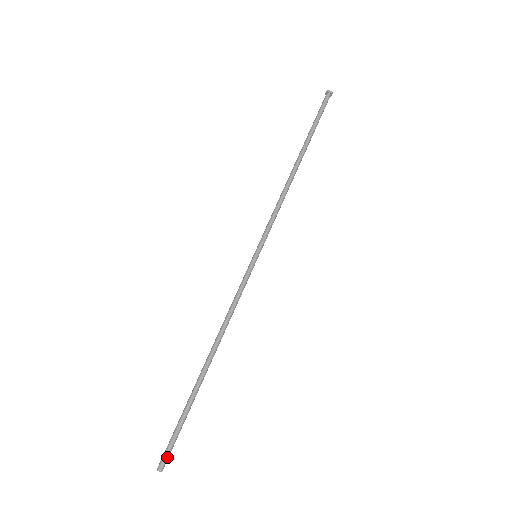
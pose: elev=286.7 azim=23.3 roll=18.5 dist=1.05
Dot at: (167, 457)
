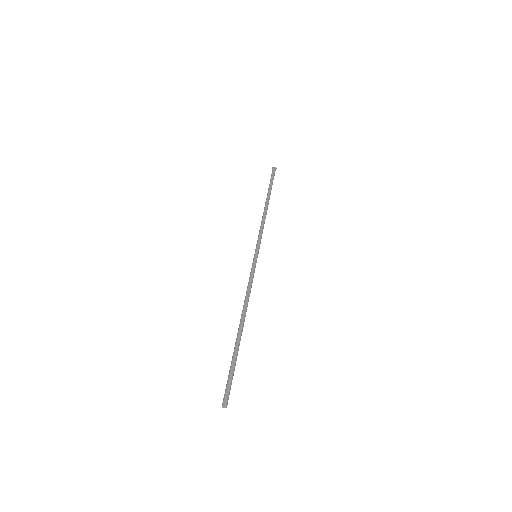
Dot at: (227, 394)
